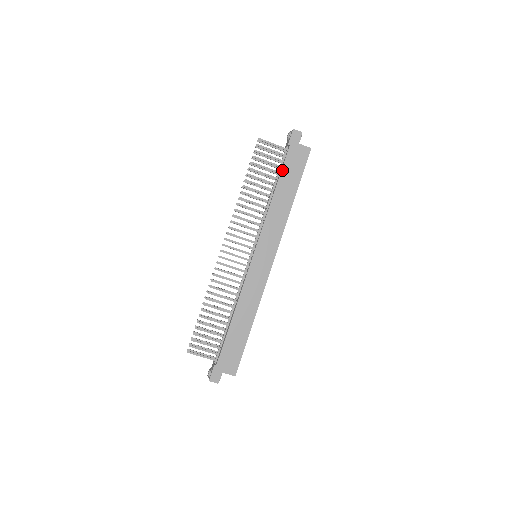
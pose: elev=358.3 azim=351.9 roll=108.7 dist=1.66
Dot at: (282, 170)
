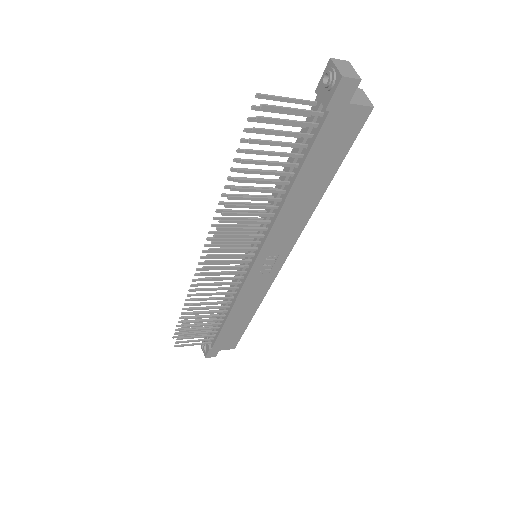
Dot at: (308, 156)
